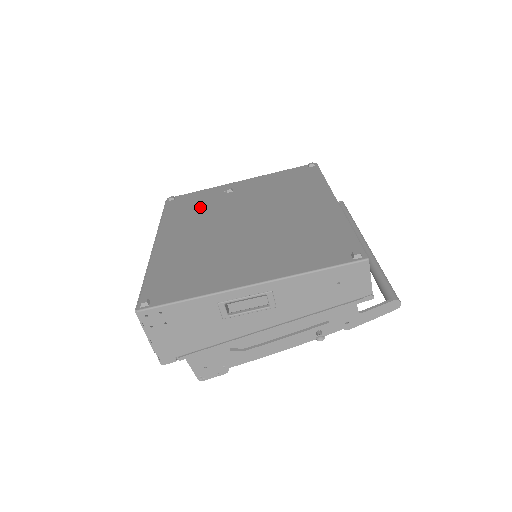
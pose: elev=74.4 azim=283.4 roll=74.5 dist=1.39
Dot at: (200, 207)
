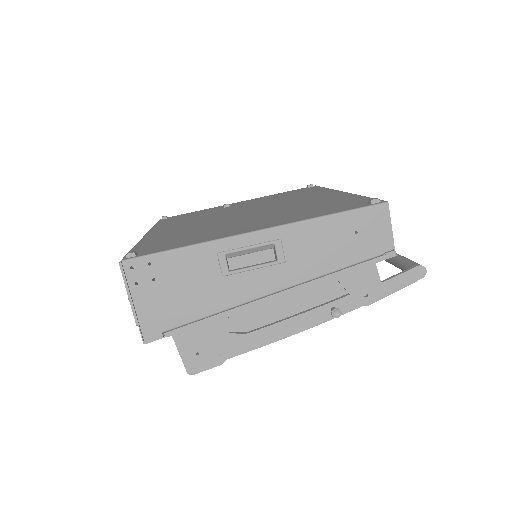
Dot at: (195, 216)
